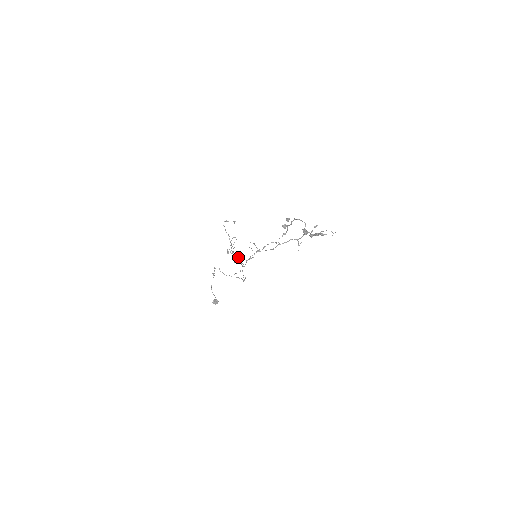
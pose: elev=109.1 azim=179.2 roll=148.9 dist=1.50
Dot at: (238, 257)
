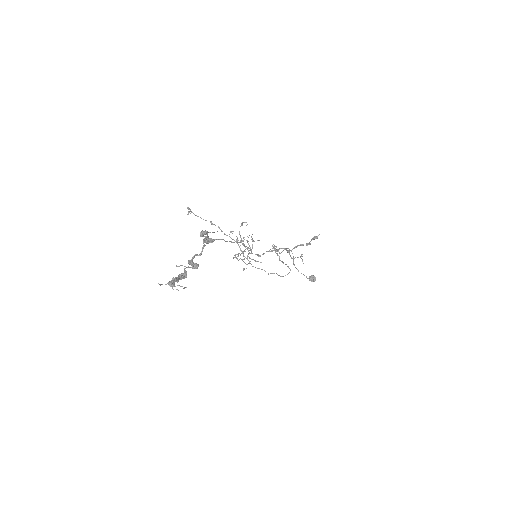
Dot at: (241, 251)
